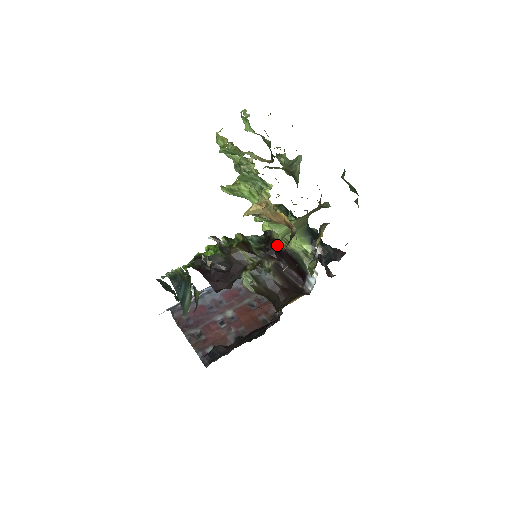
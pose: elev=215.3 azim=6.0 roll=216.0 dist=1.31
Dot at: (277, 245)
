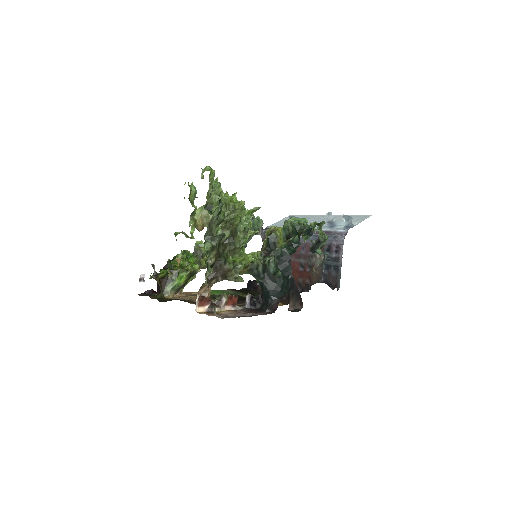
Dot at: occluded
